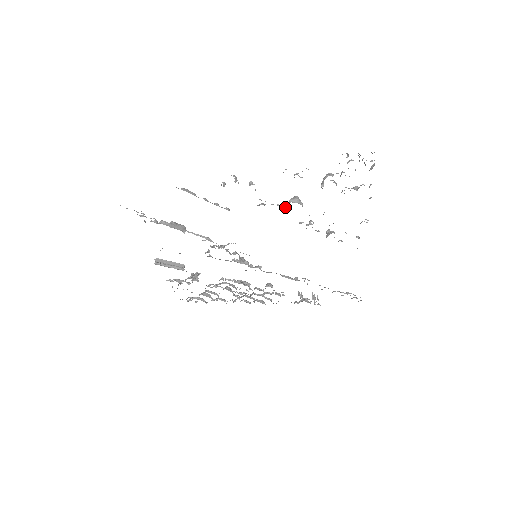
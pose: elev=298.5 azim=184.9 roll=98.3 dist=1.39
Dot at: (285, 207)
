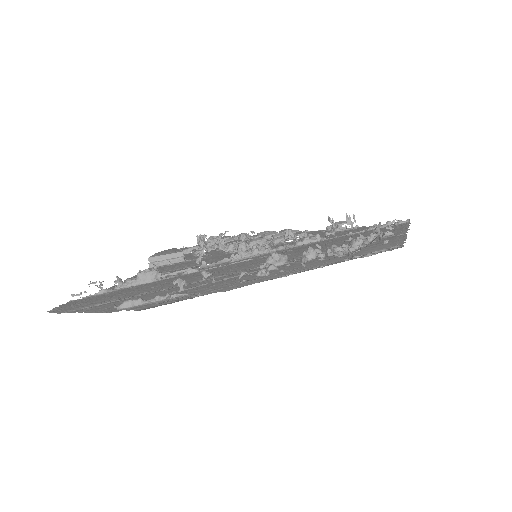
Dot at: occluded
